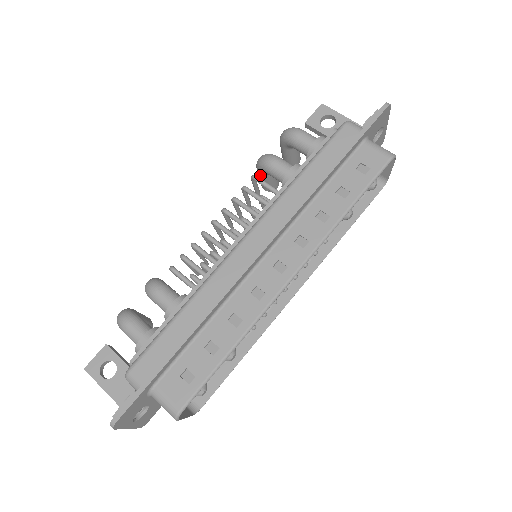
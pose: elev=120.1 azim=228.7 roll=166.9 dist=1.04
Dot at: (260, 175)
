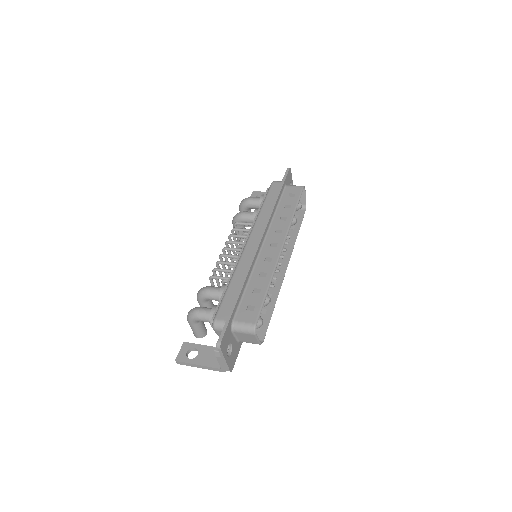
Dot at: occluded
